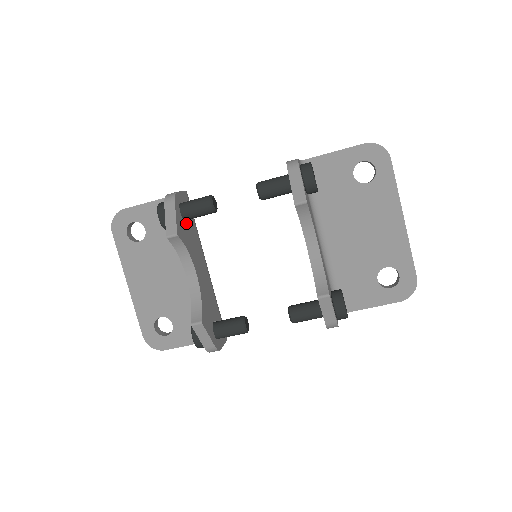
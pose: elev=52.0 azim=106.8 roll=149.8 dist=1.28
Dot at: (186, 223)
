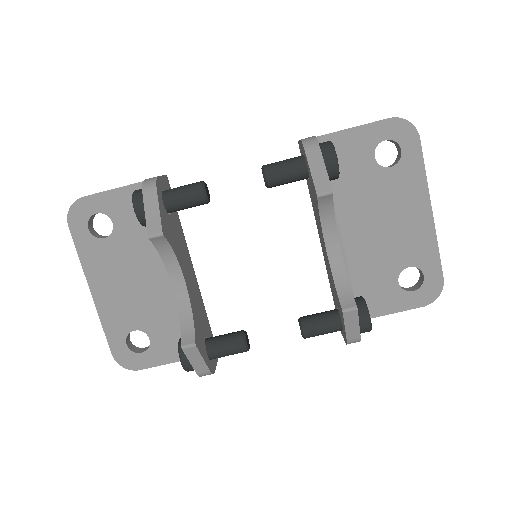
Dot at: (170, 217)
